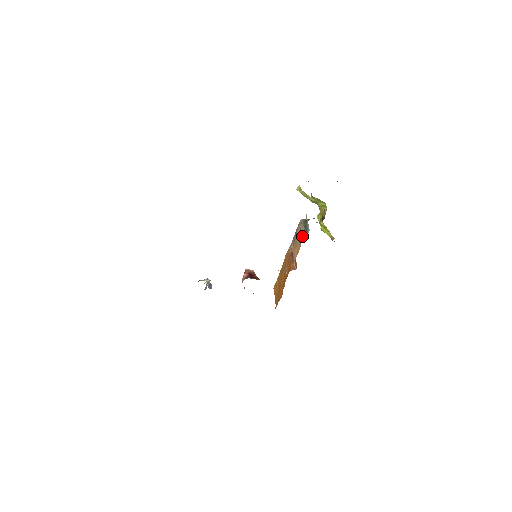
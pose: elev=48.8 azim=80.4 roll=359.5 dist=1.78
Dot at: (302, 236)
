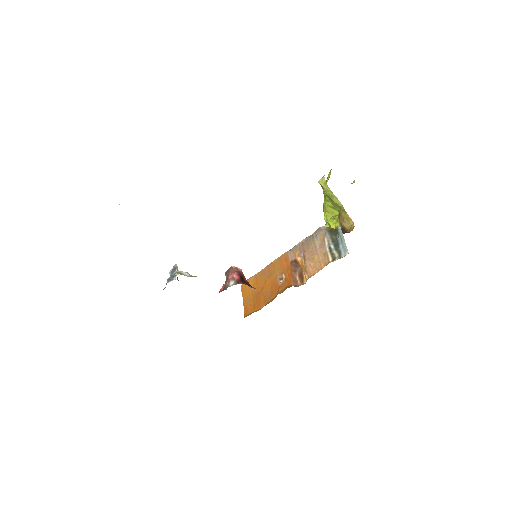
Dot at: (330, 253)
